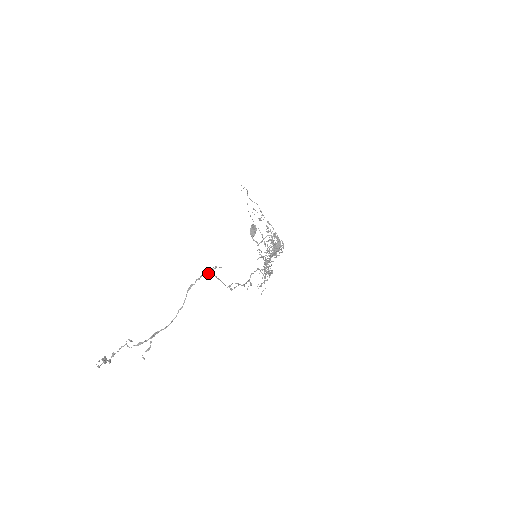
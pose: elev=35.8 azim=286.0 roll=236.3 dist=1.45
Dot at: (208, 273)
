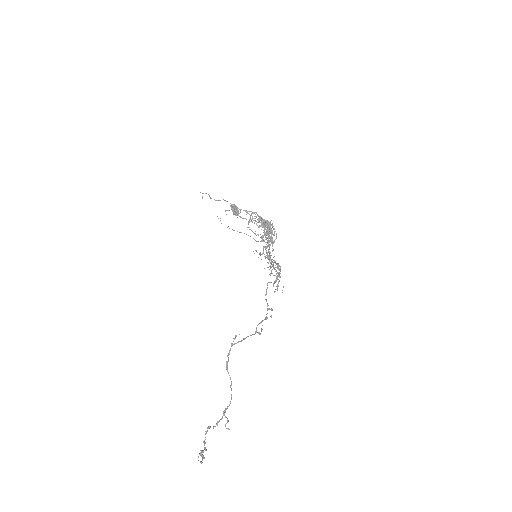
Dot at: (233, 344)
